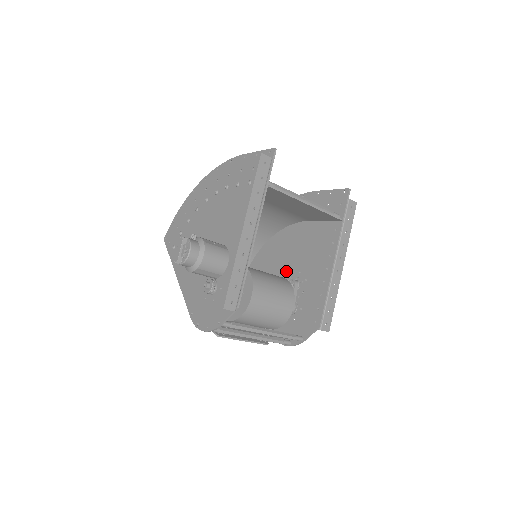
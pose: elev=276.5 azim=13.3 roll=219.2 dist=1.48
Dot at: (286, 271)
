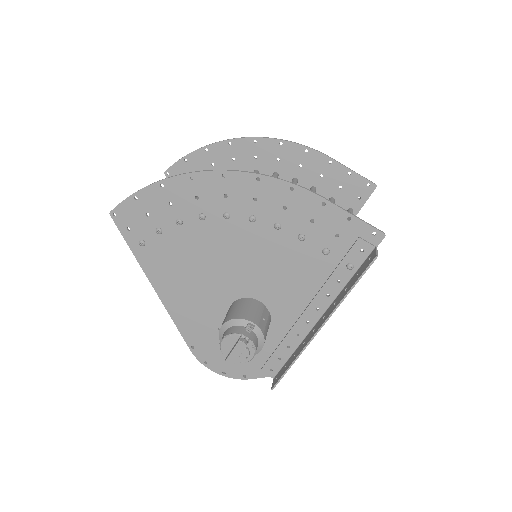
Dot at: occluded
